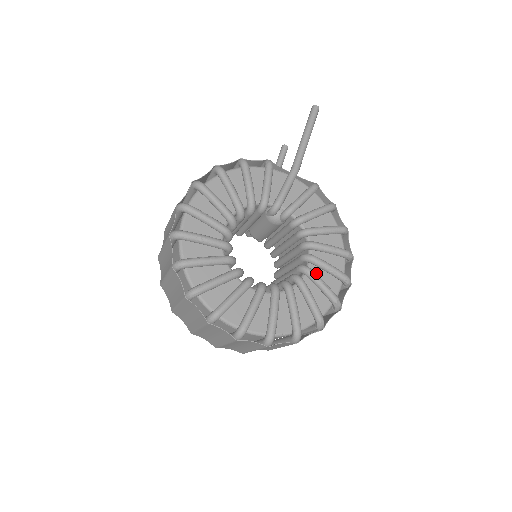
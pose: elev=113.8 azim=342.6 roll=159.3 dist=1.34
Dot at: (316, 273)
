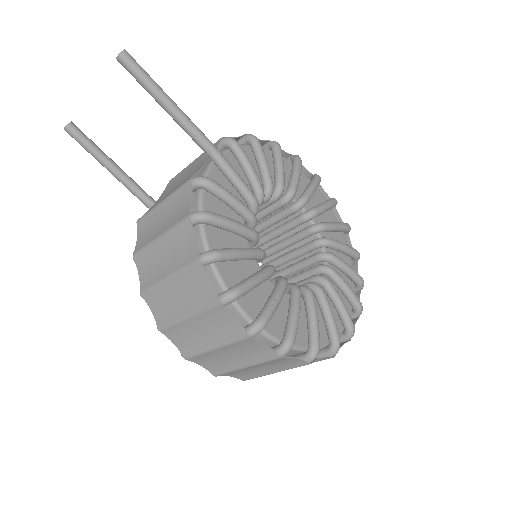
Dot at: (309, 205)
